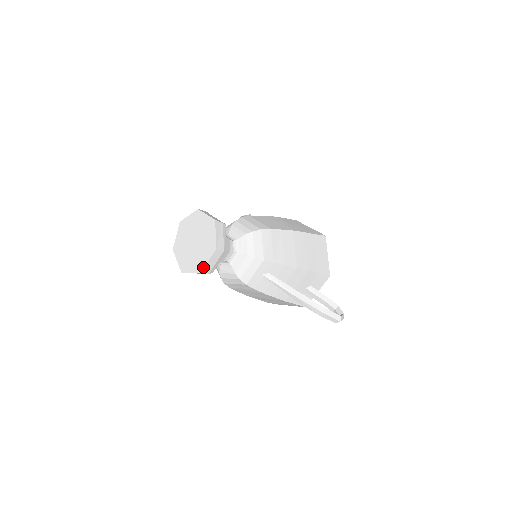
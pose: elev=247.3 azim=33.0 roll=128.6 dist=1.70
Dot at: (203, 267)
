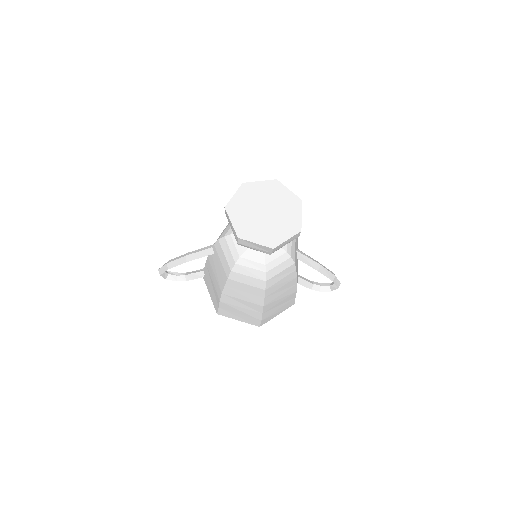
Dot at: (300, 224)
